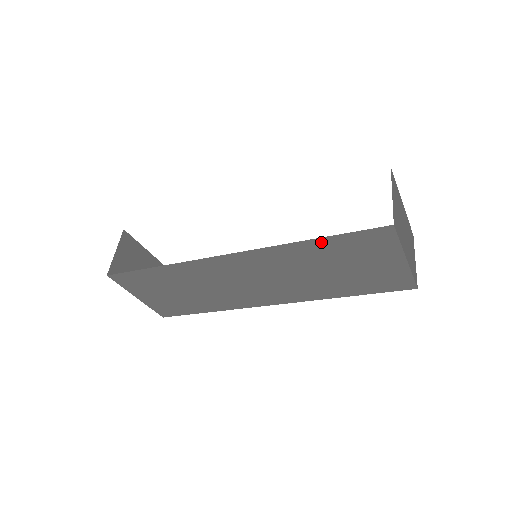
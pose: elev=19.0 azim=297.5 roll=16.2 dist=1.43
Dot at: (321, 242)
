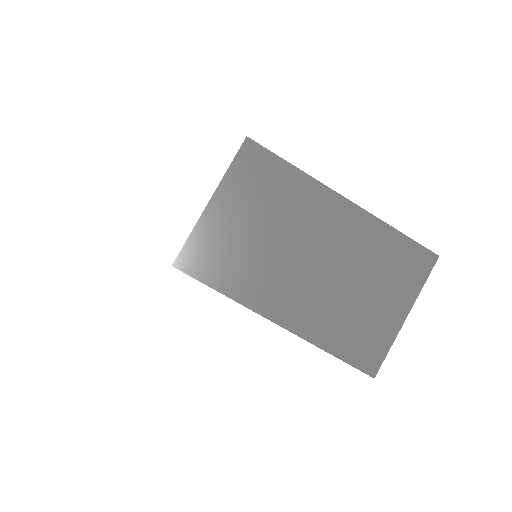
Dot at: occluded
